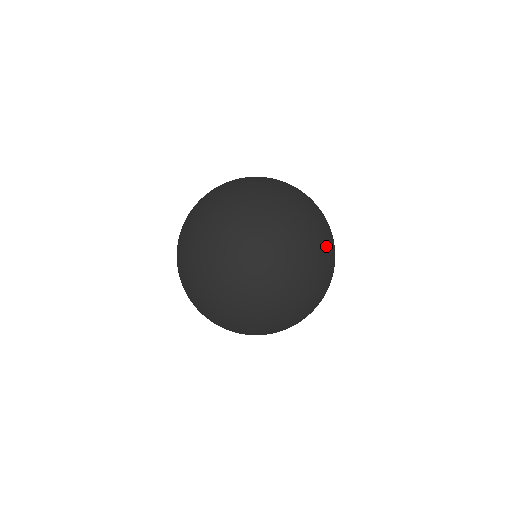
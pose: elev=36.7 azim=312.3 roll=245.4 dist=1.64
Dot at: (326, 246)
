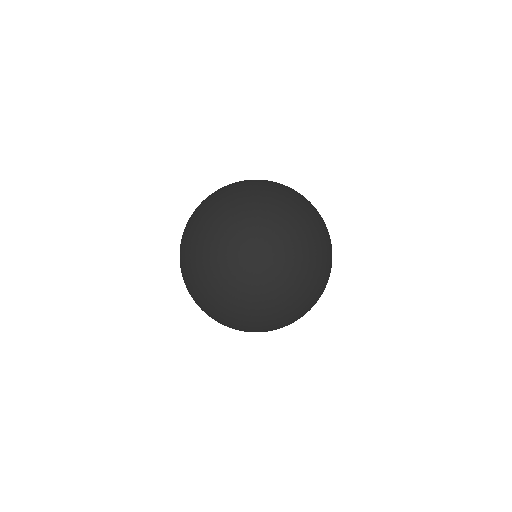
Dot at: (248, 205)
